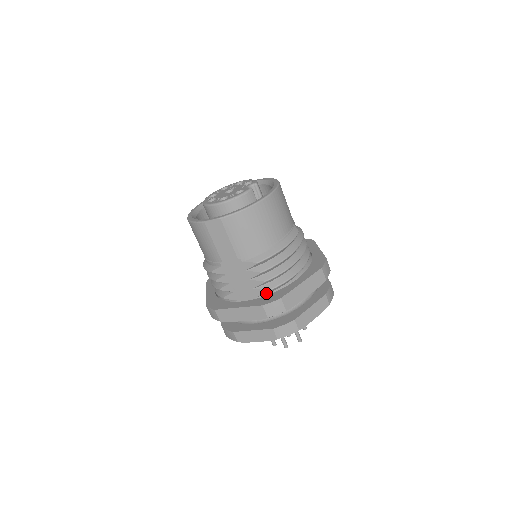
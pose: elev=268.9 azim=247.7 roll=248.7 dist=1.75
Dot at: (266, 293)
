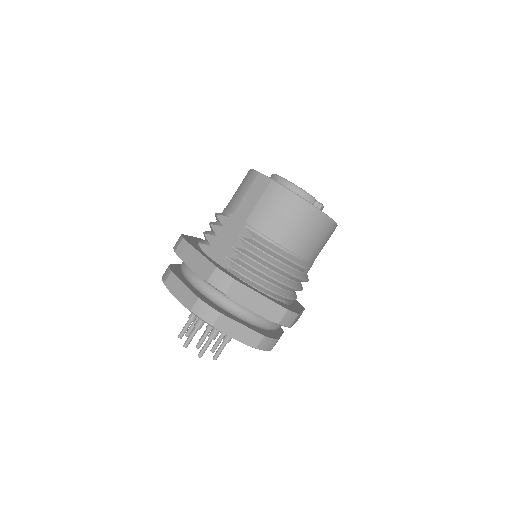
Dot at: (229, 271)
